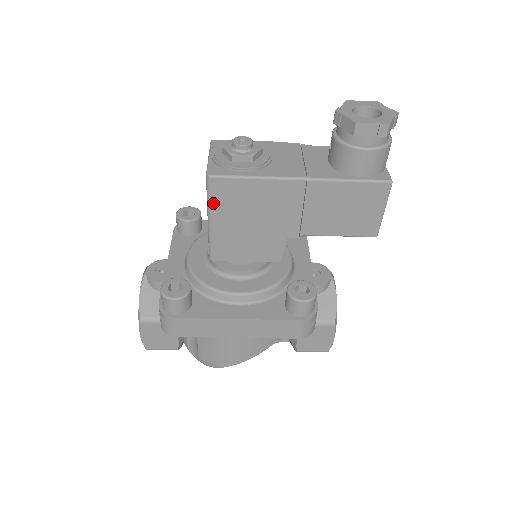
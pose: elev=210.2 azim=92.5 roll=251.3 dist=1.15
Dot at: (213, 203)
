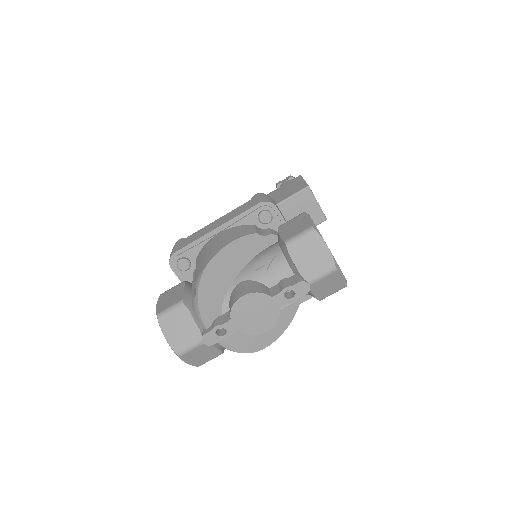
Dot at: occluded
